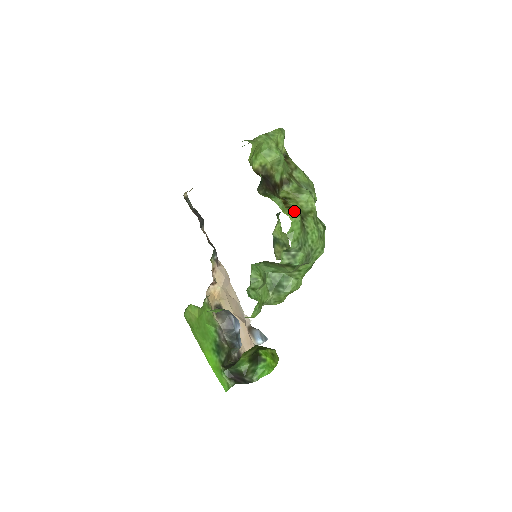
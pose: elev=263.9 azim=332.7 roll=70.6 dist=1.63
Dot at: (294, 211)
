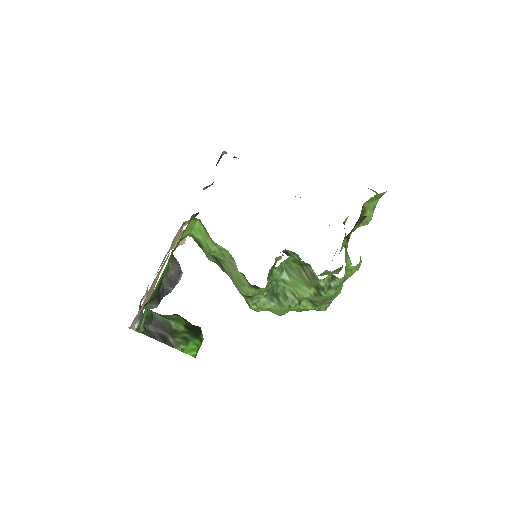
Dot at: (361, 260)
